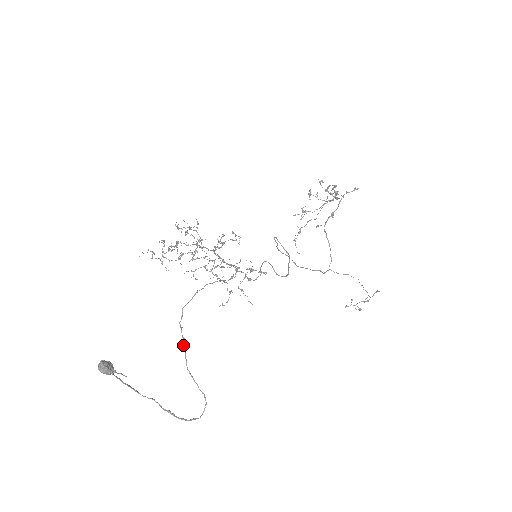
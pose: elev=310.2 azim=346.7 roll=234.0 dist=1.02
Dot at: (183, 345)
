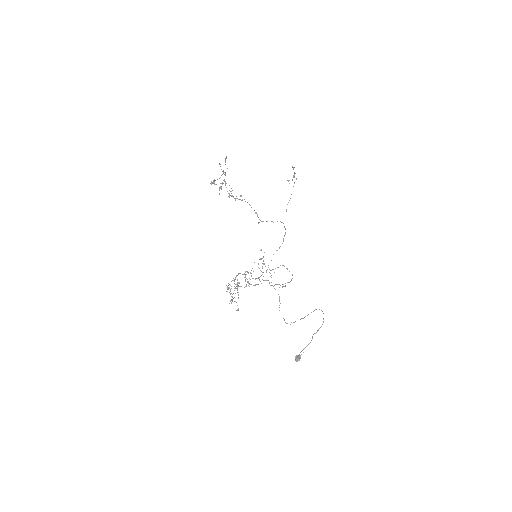
Dot at: occluded
